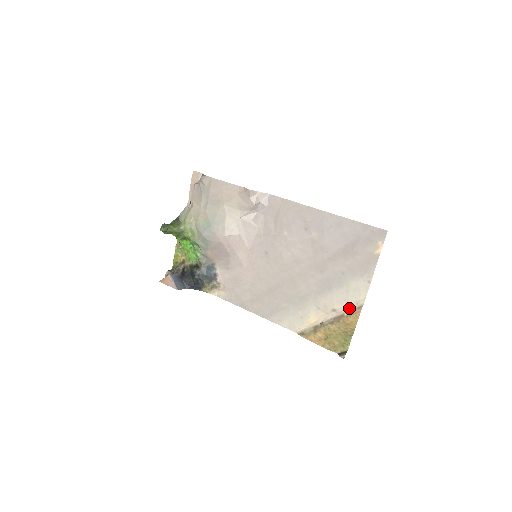
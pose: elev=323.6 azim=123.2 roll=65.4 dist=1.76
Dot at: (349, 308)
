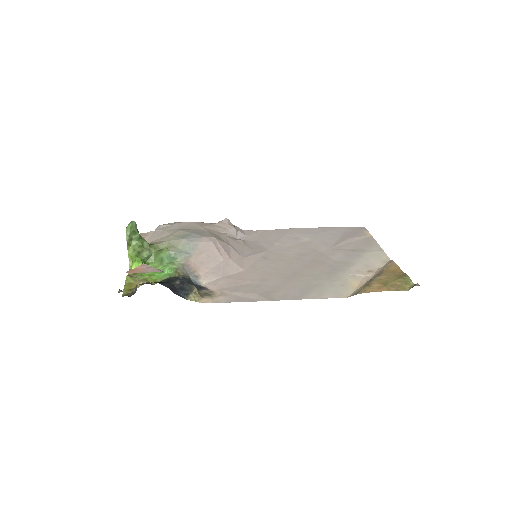
Dot at: (382, 266)
